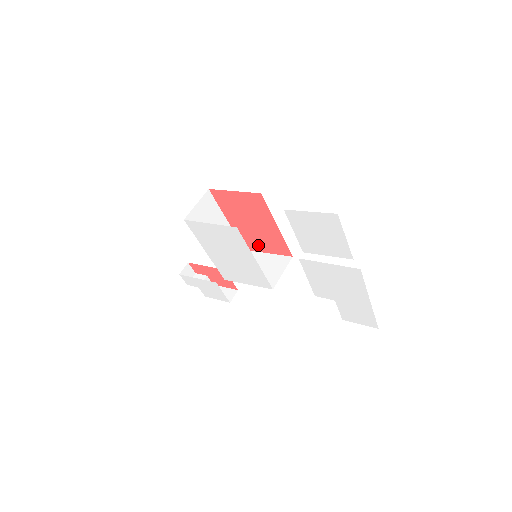
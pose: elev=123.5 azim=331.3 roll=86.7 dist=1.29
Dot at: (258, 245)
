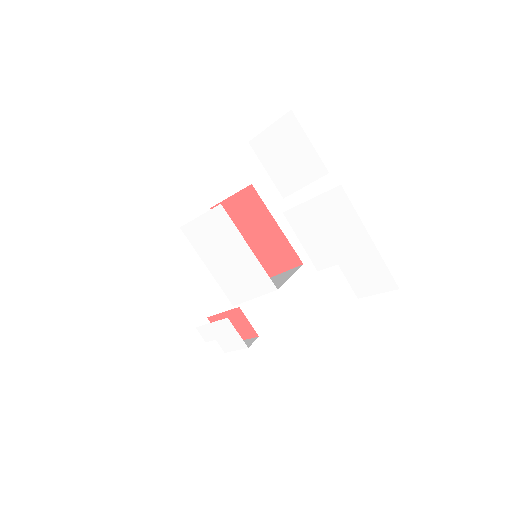
Dot at: (268, 266)
